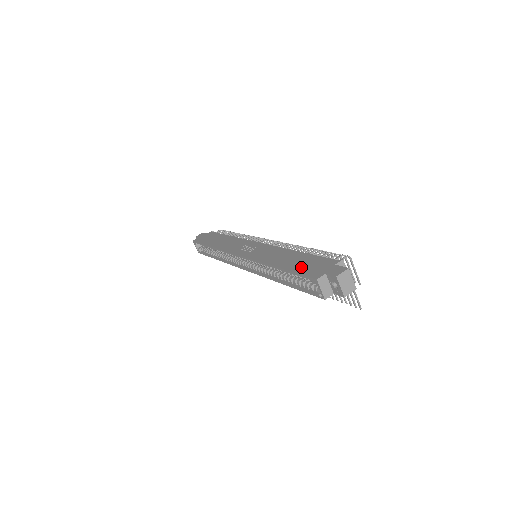
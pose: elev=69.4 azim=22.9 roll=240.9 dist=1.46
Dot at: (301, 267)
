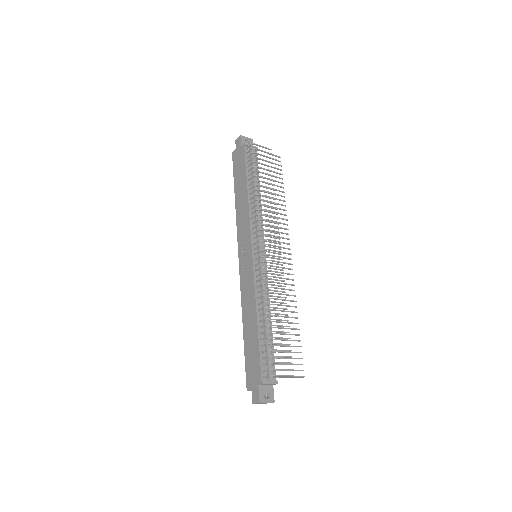
Dot at: (248, 357)
